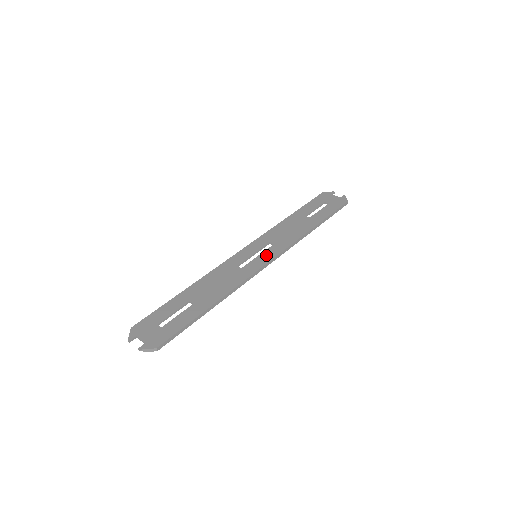
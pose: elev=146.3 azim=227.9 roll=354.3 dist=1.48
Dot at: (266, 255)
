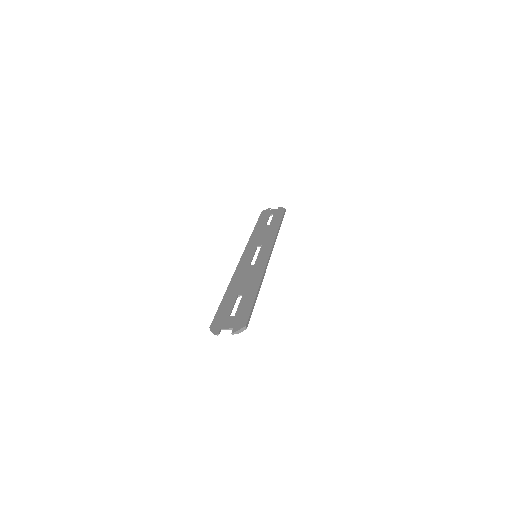
Dot at: (264, 252)
